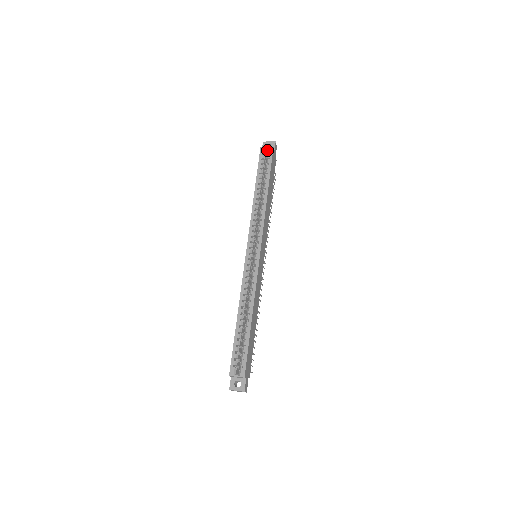
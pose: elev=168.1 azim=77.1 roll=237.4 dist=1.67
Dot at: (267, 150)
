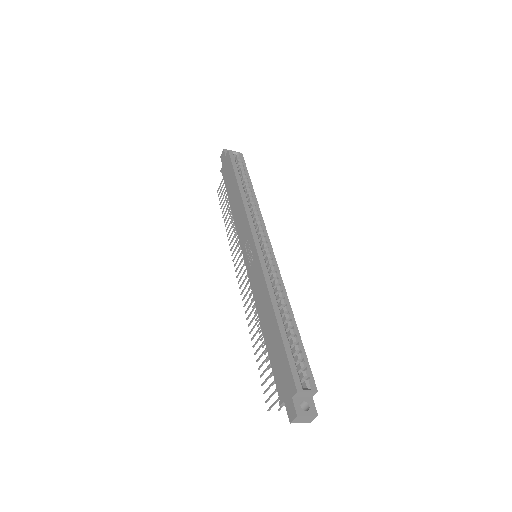
Dot at: (234, 155)
